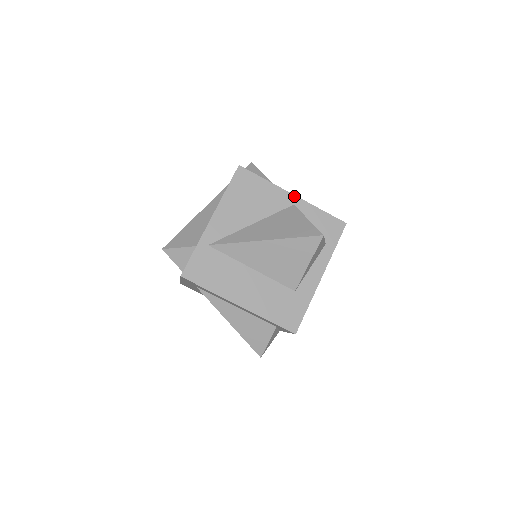
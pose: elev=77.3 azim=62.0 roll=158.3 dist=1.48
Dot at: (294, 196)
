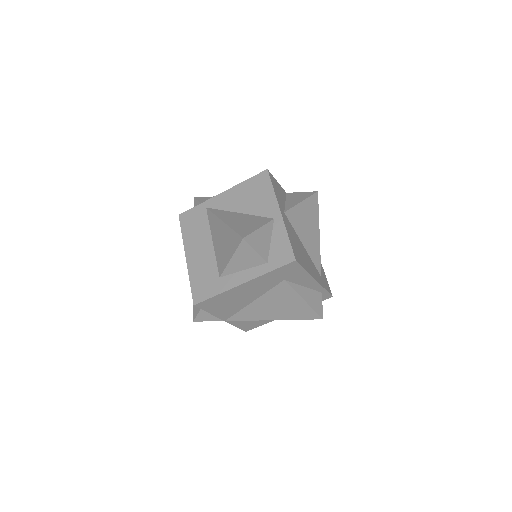
Dot at: (280, 213)
